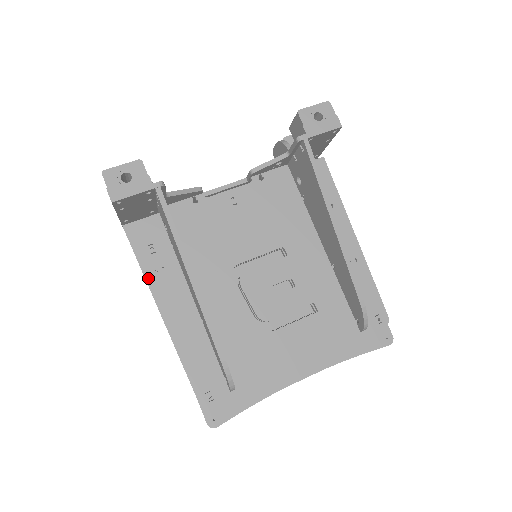
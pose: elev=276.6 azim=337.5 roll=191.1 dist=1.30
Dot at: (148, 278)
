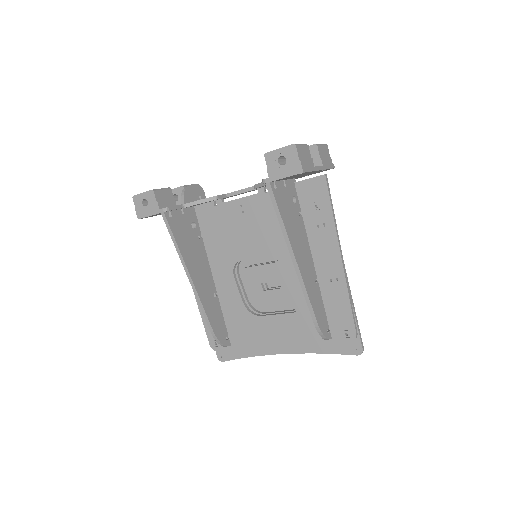
Dot at: occluded
